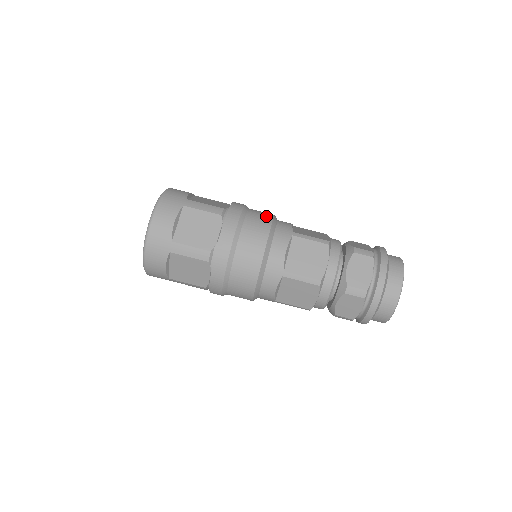
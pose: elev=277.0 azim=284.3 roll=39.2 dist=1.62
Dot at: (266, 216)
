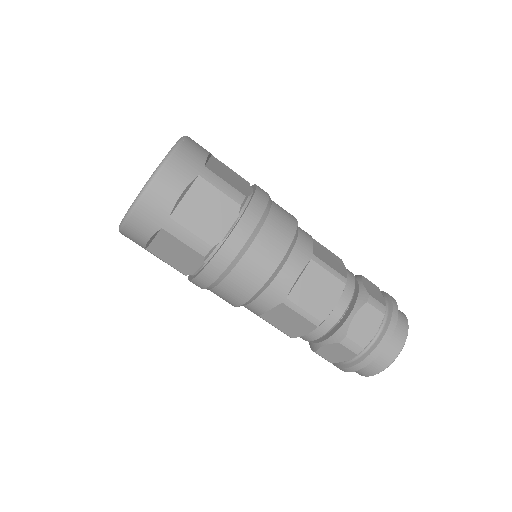
Dot at: (290, 222)
